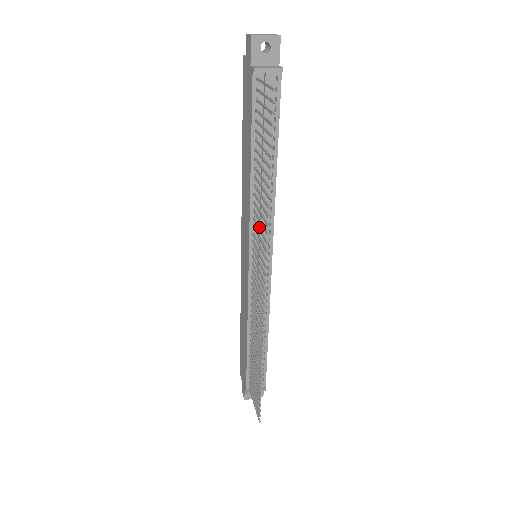
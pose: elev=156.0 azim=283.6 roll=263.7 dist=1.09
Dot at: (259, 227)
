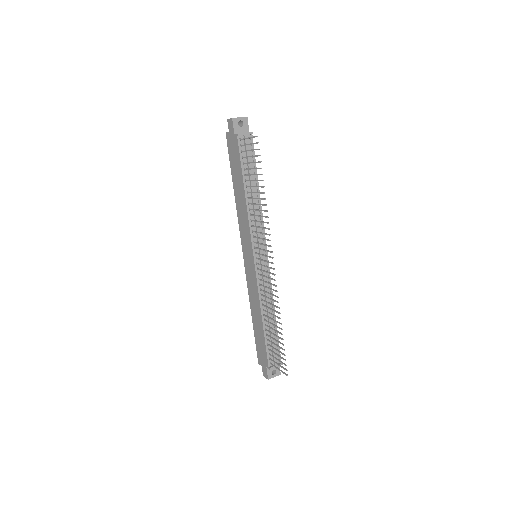
Dot at: (259, 226)
